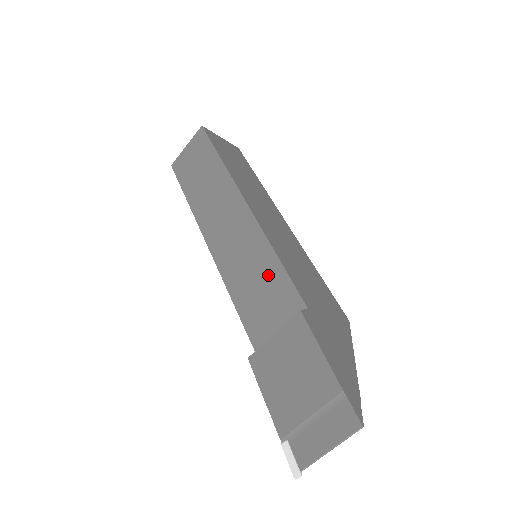
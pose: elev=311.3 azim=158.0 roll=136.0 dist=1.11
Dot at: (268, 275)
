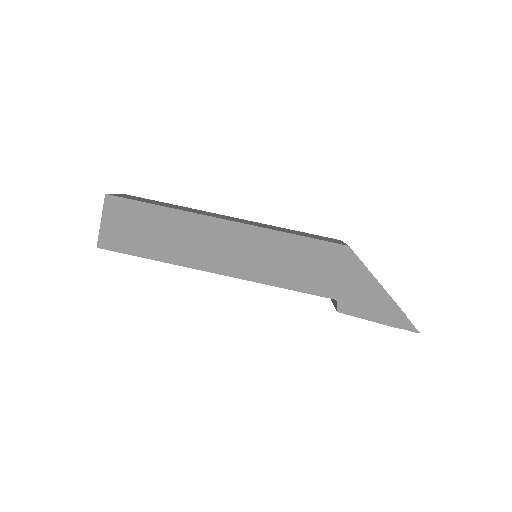
Dot at: occluded
